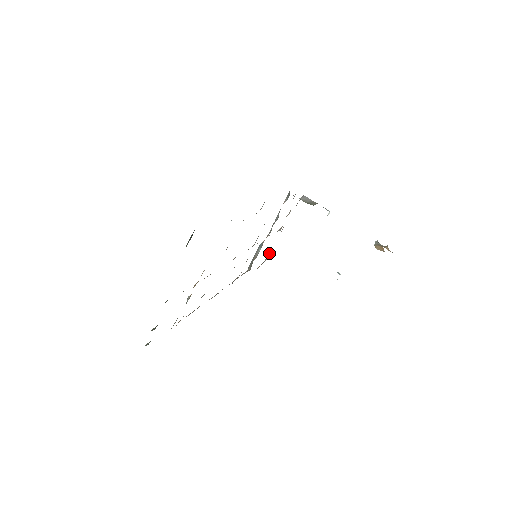
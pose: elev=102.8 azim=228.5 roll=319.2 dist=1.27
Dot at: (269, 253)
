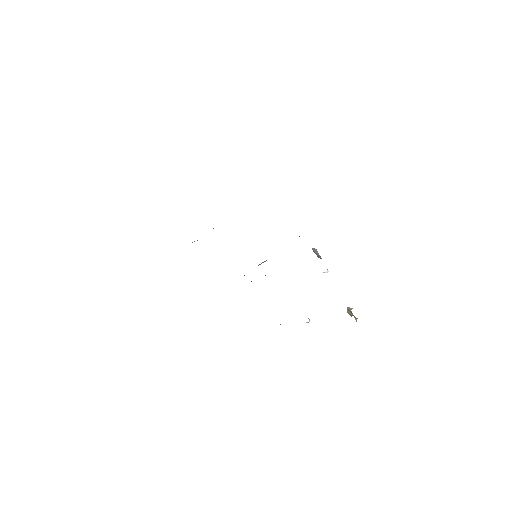
Dot at: occluded
